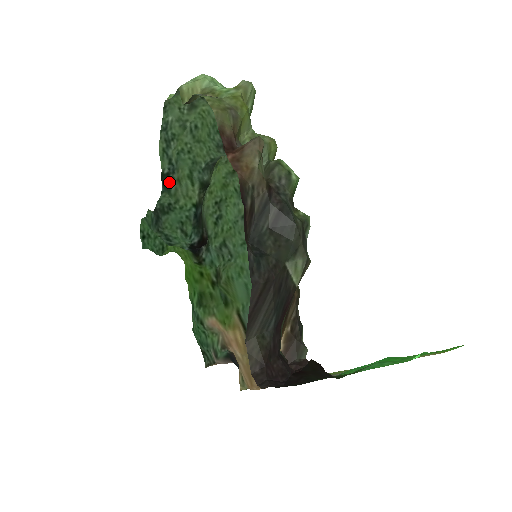
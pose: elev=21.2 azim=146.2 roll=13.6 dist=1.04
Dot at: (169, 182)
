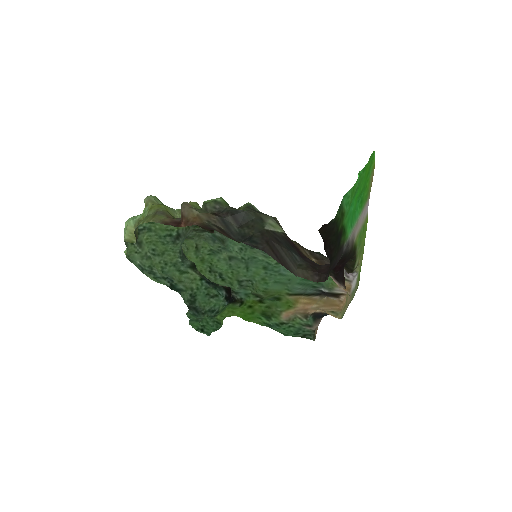
Dot at: (177, 288)
